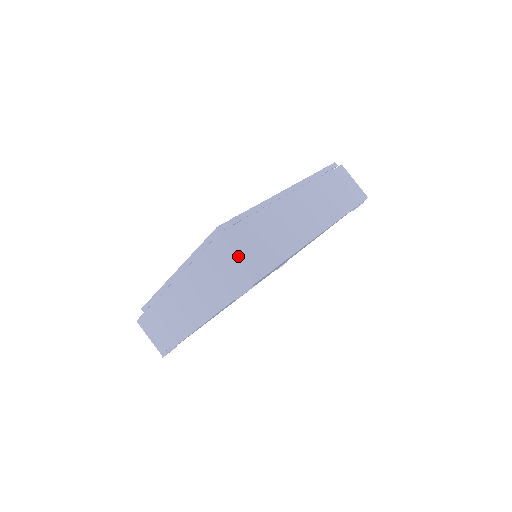
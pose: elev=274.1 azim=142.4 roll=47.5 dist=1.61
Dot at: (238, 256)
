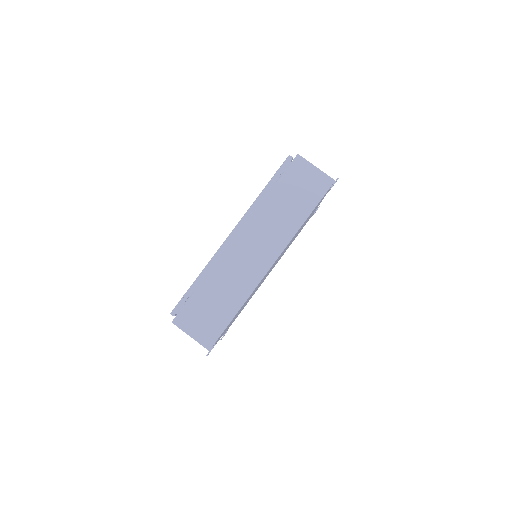
Dot at: (190, 334)
